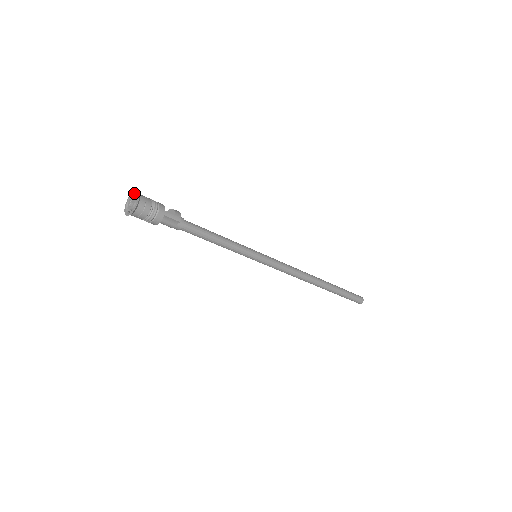
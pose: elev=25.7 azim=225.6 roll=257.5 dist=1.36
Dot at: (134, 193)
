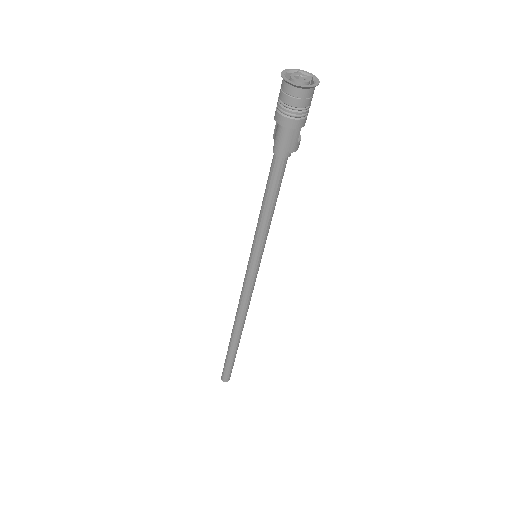
Dot at: (313, 76)
